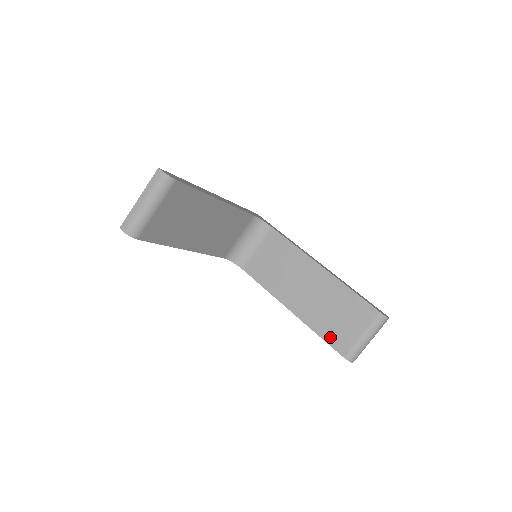
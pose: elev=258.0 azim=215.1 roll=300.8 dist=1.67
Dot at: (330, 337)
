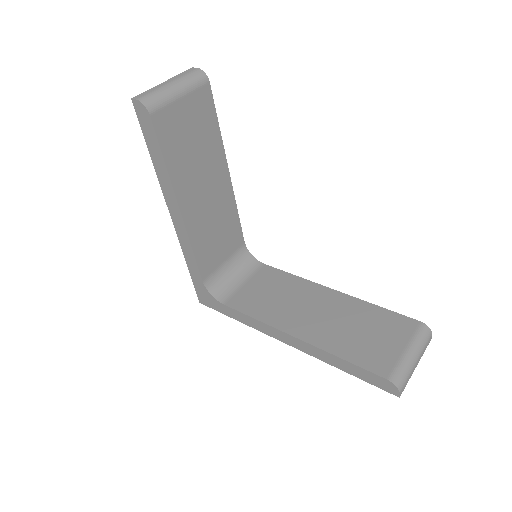
Dot at: (361, 358)
